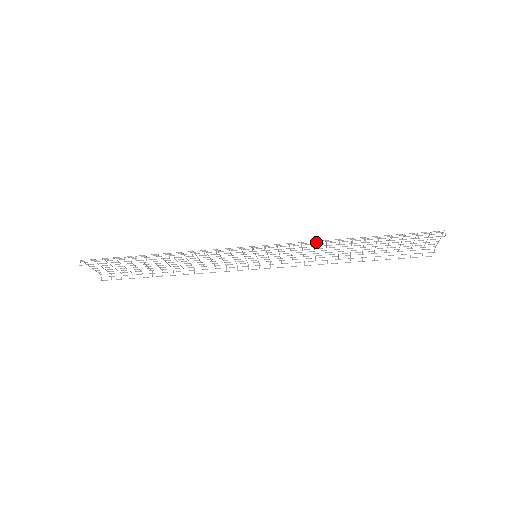
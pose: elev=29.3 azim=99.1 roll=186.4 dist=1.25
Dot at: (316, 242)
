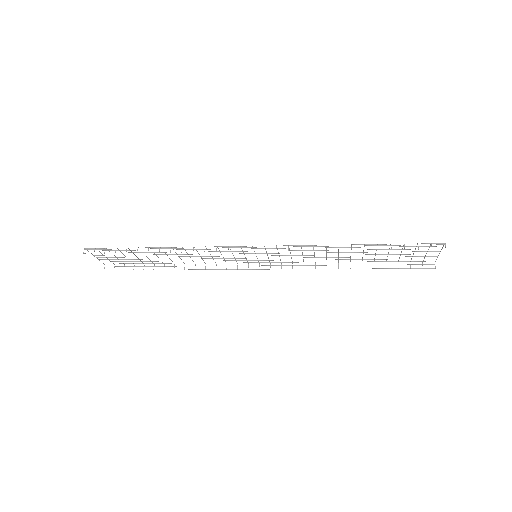
Dot at: (315, 246)
